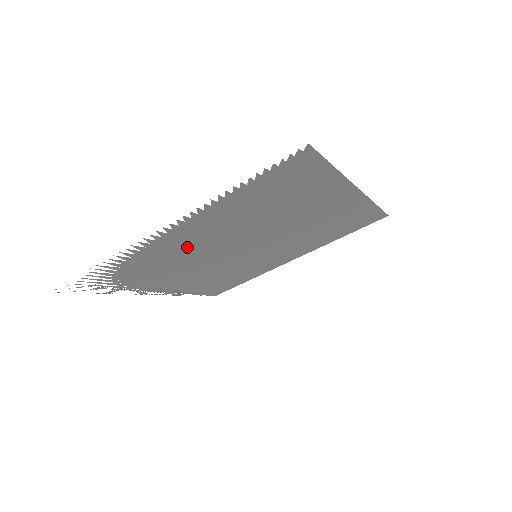
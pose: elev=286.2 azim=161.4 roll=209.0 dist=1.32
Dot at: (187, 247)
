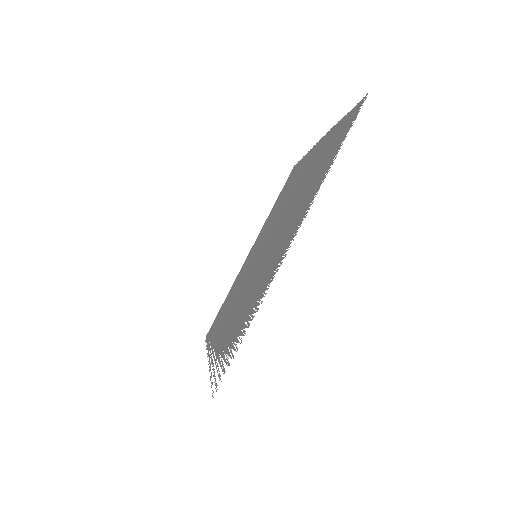
Dot at: (269, 263)
